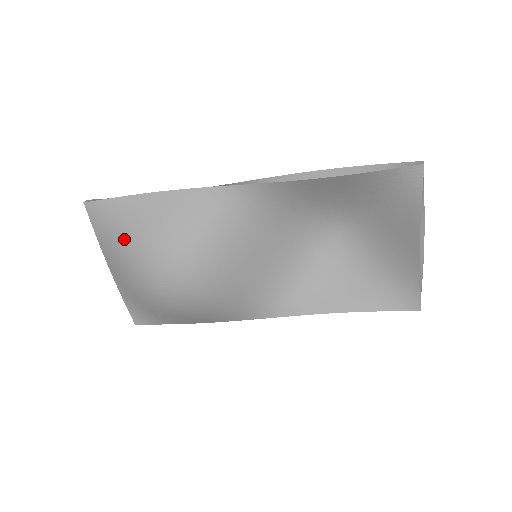
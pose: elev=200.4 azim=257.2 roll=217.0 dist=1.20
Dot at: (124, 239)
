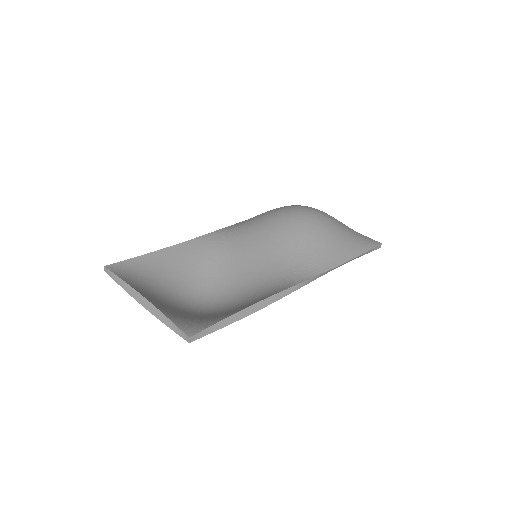
Dot at: occluded
